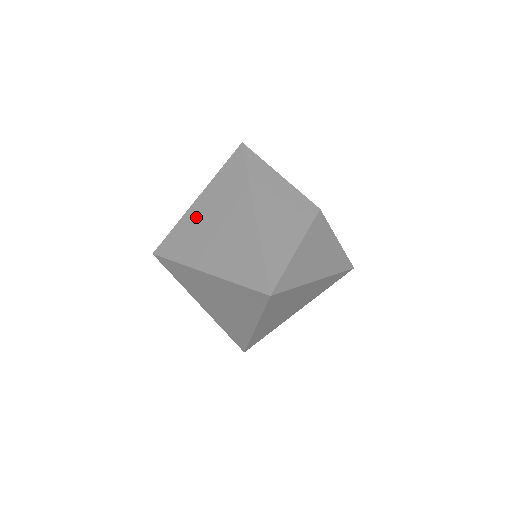
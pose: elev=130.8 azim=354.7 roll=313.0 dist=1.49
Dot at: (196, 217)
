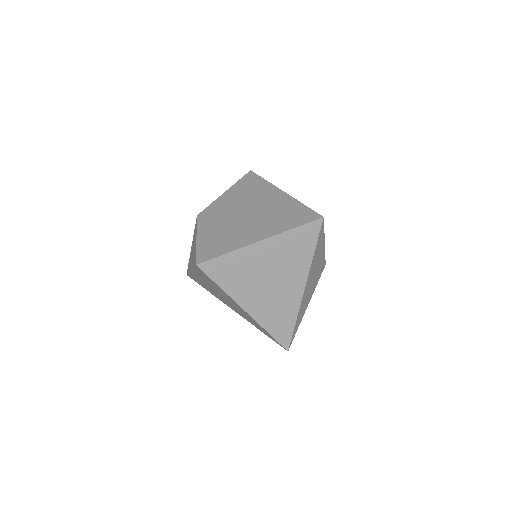
Dot at: (254, 259)
